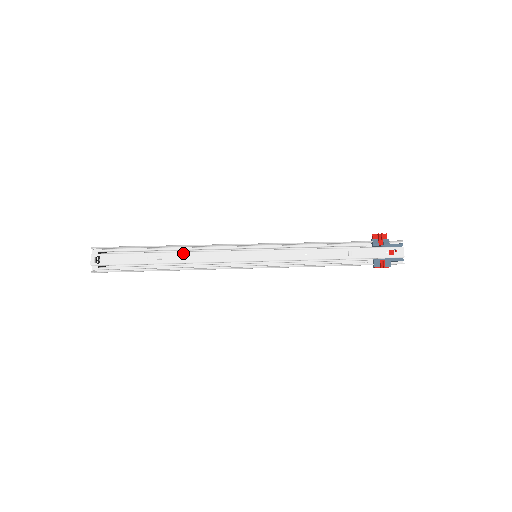
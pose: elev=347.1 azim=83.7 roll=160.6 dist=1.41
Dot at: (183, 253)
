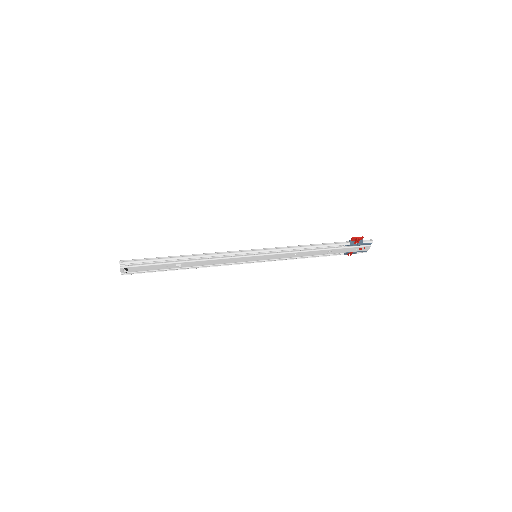
Dot at: (198, 262)
